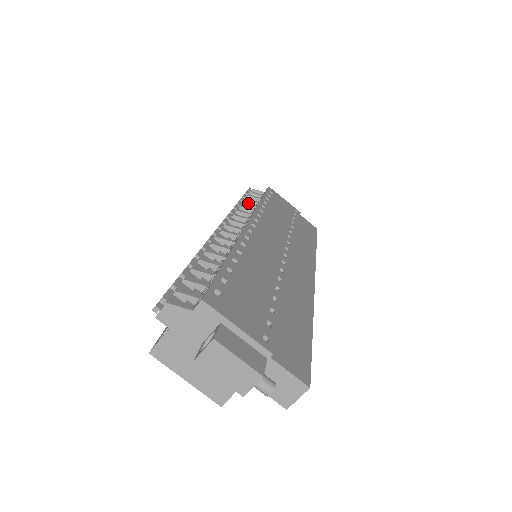
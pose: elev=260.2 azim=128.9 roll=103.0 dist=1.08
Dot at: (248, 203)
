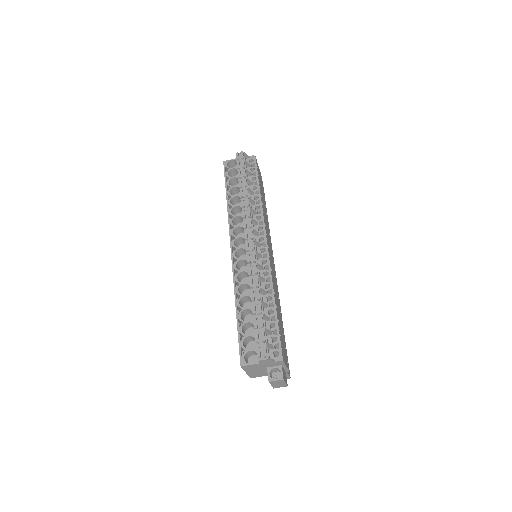
Dot at: (251, 190)
